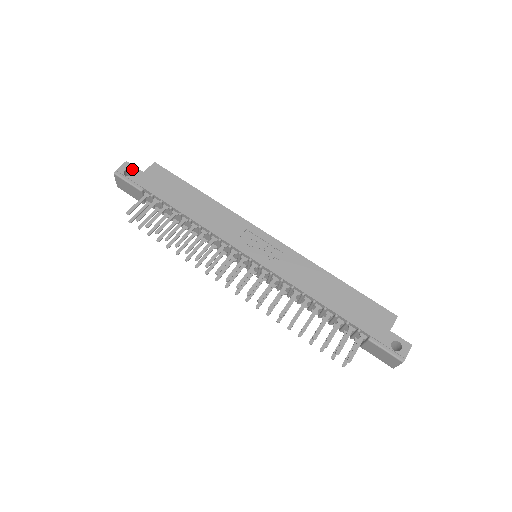
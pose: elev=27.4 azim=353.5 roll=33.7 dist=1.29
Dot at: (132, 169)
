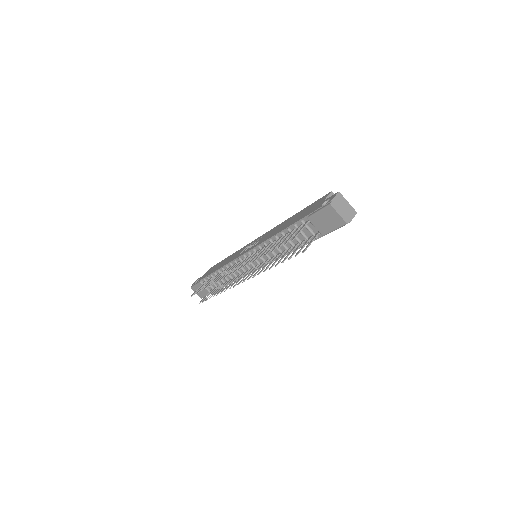
Dot at: occluded
